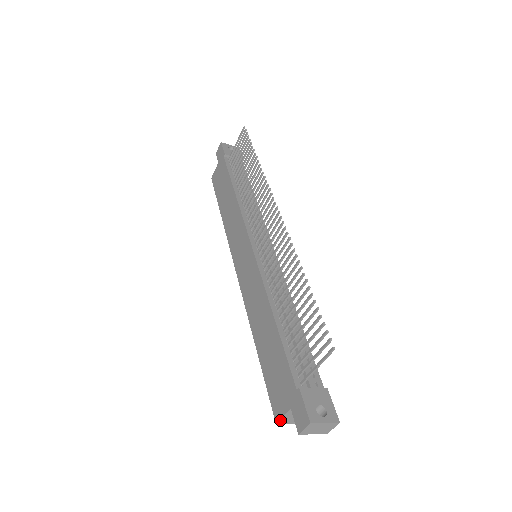
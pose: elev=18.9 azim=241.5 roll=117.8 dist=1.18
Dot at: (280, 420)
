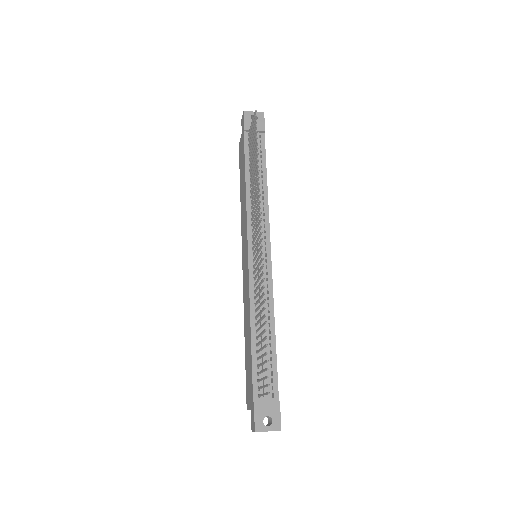
Dot at: occluded
